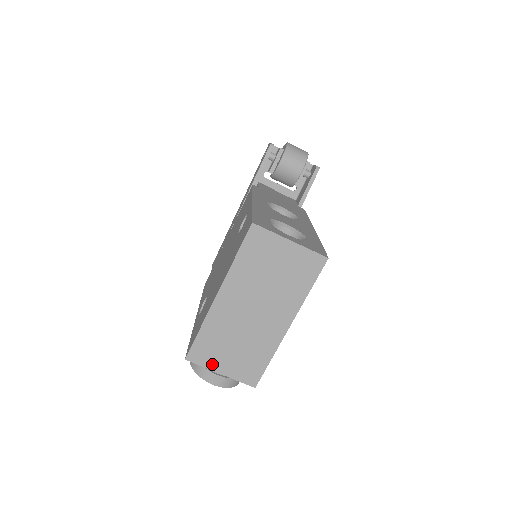
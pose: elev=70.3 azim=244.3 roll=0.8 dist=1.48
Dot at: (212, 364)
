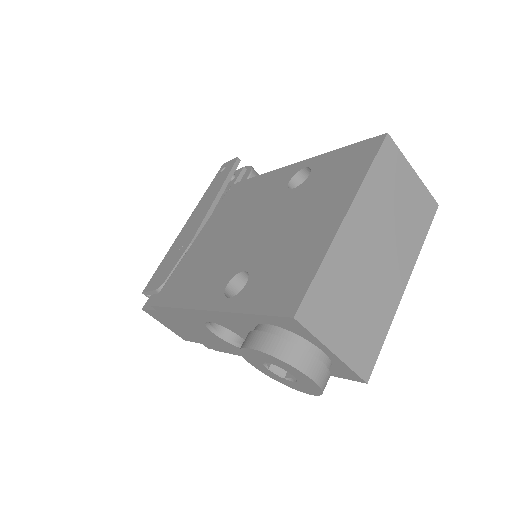
Dot at: (325, 332)
